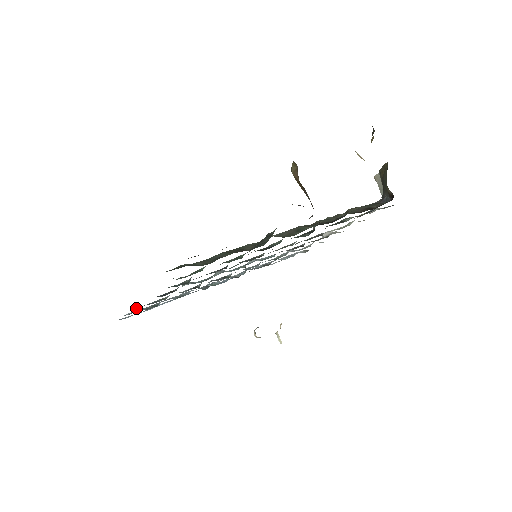
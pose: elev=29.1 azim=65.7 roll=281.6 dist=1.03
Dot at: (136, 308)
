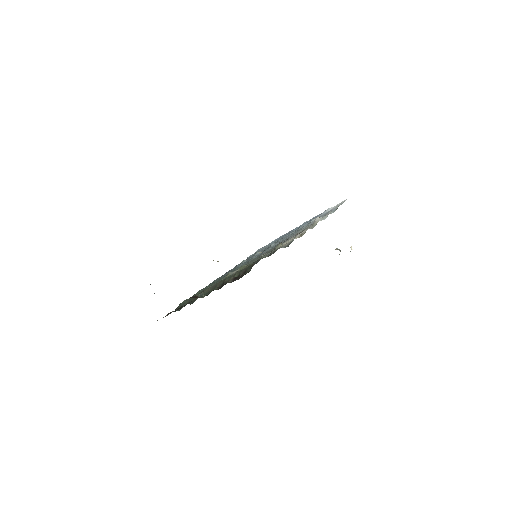
Dot at: occluded
